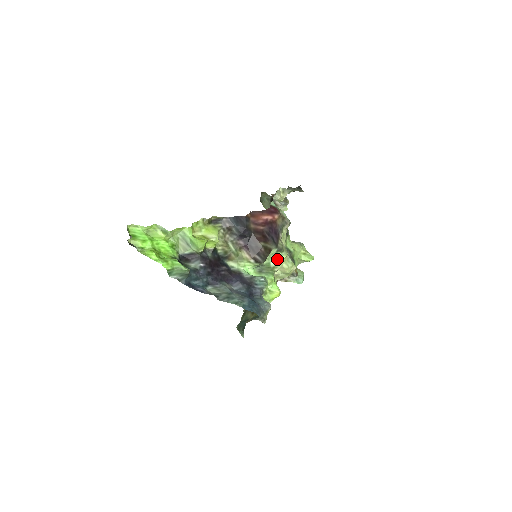
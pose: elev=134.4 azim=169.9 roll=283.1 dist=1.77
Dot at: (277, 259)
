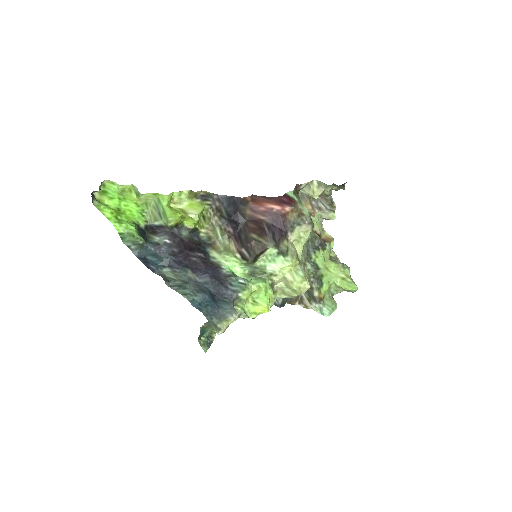
Dot at: (277, 264)
